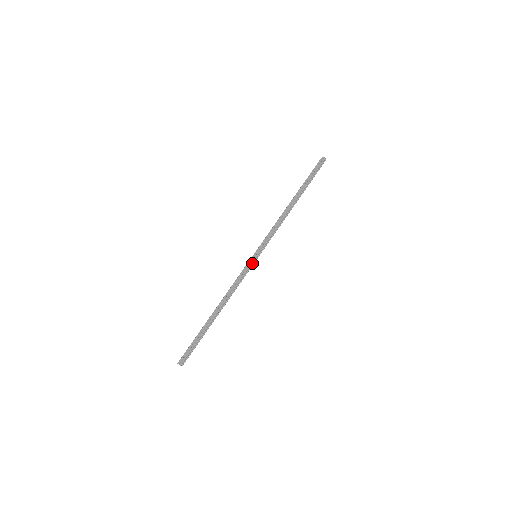
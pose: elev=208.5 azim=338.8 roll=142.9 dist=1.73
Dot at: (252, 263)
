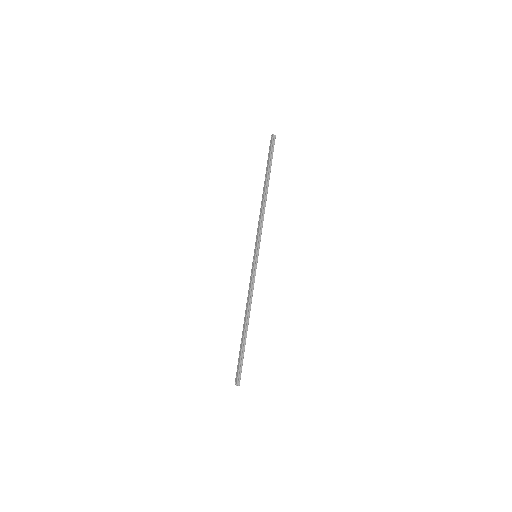
Dot at: (254, 264)
